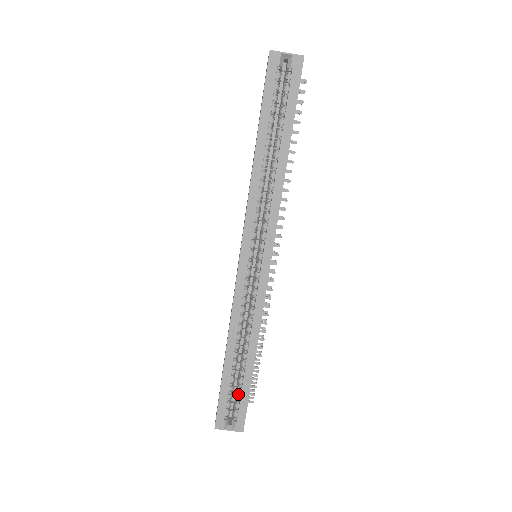
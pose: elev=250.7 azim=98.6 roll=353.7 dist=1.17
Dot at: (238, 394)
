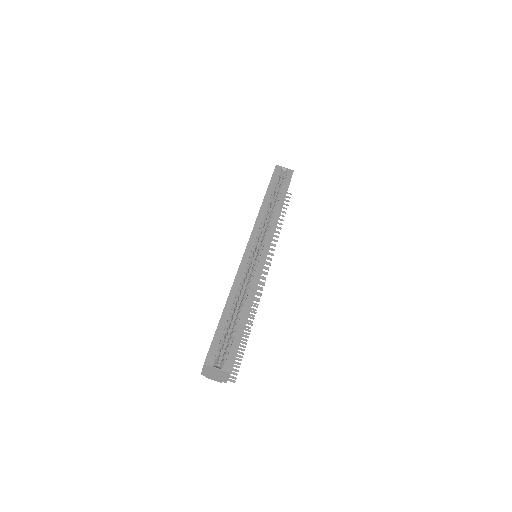
Dot at: (231, 339)
